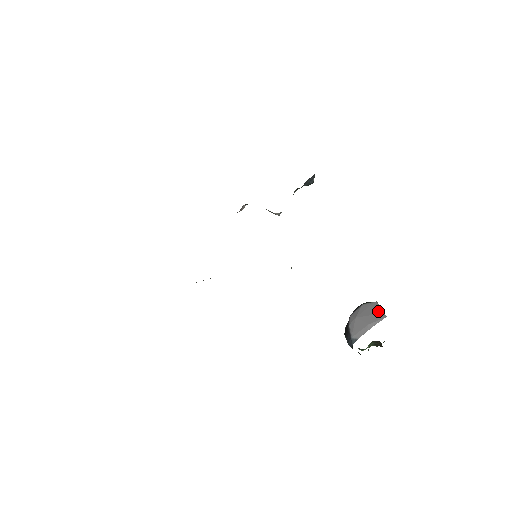
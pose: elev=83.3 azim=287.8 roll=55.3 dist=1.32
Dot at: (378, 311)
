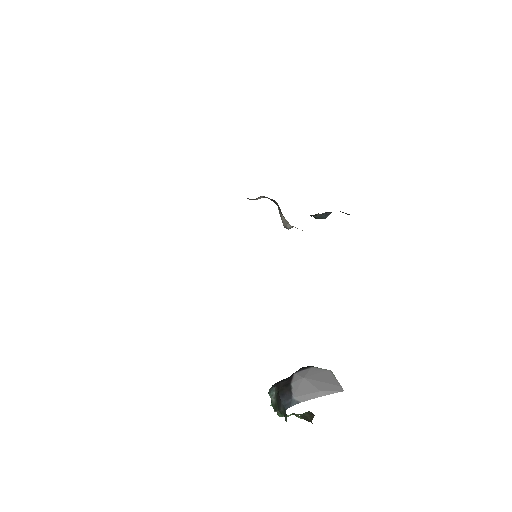
Dot at: (333, 381)
